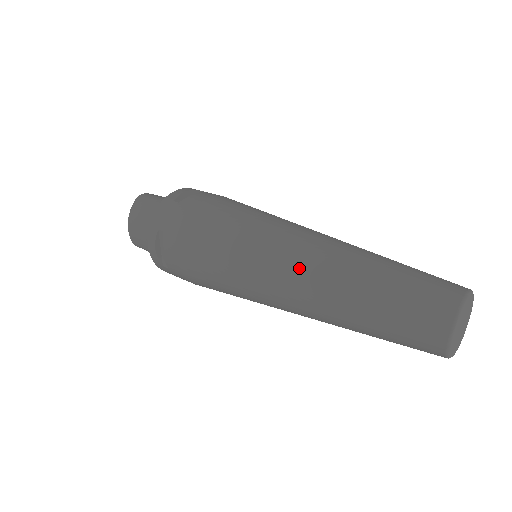
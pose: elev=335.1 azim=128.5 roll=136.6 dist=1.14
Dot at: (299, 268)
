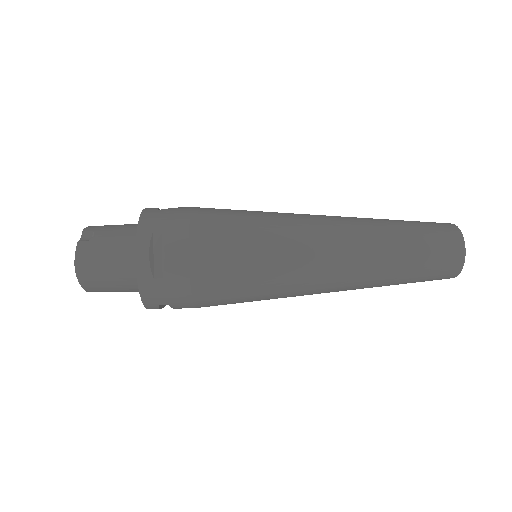
Dot at: (333, 286)
